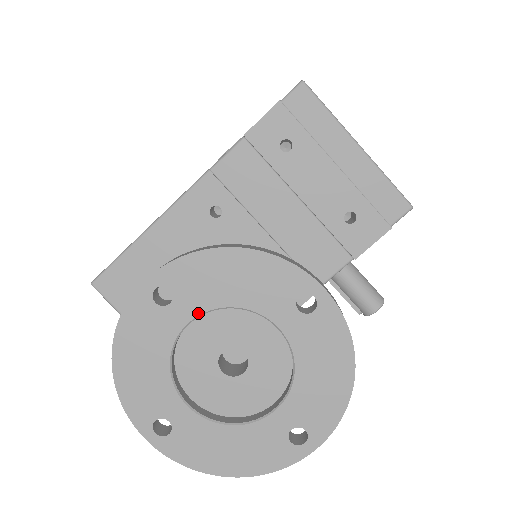
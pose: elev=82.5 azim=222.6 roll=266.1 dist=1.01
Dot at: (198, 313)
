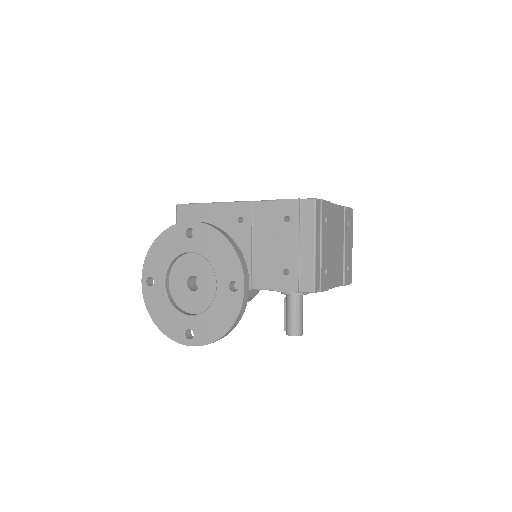
Dot at: (196, 251)
